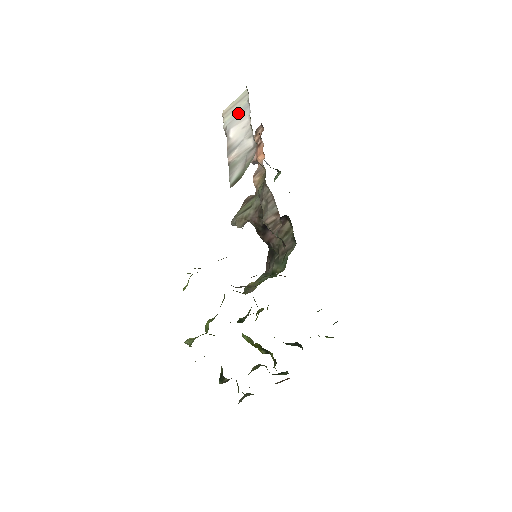
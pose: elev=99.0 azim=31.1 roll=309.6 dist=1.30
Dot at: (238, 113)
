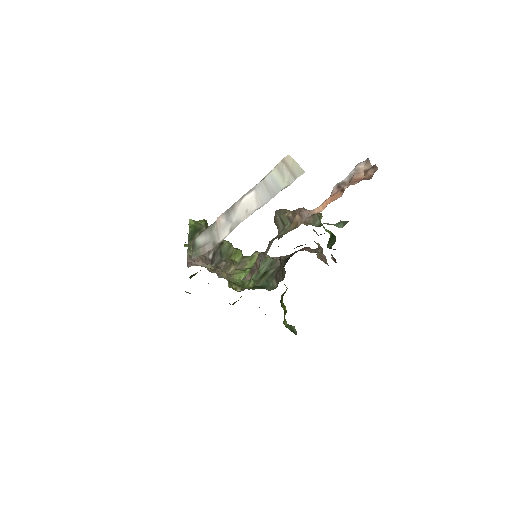
Dot at: (271, 186)
